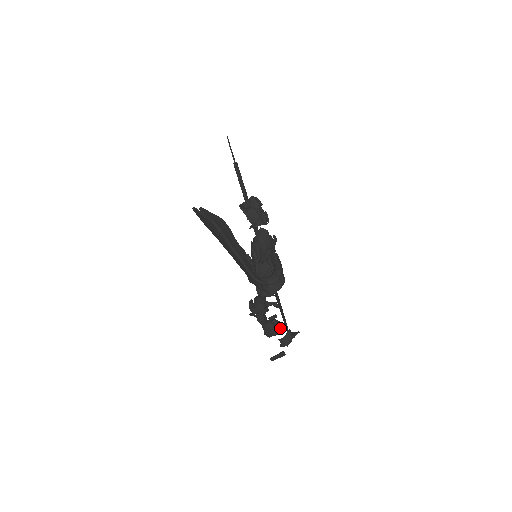
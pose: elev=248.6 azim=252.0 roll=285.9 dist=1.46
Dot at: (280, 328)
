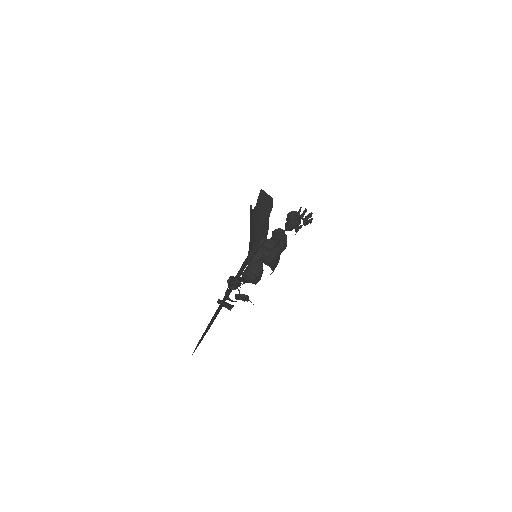
Dot at: (261, 275)
